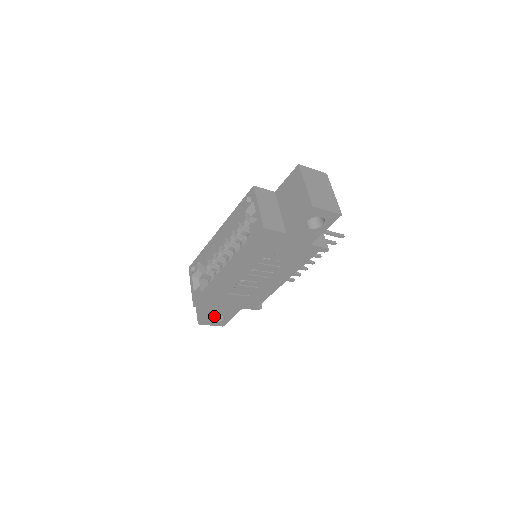
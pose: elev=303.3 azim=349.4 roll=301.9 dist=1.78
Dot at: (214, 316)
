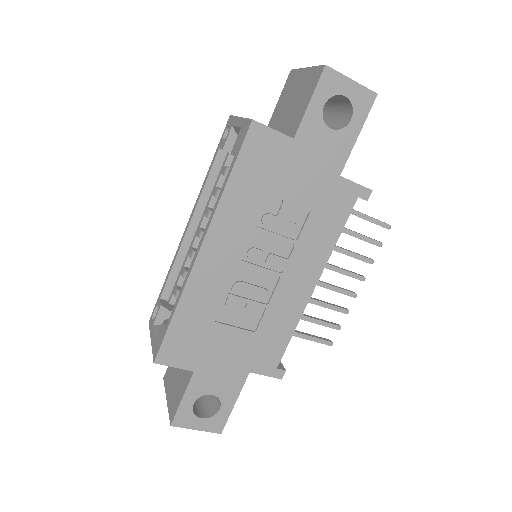
Dot at: (201, 410)
